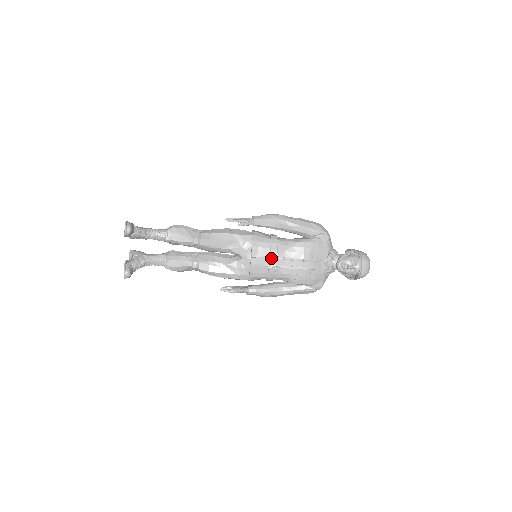
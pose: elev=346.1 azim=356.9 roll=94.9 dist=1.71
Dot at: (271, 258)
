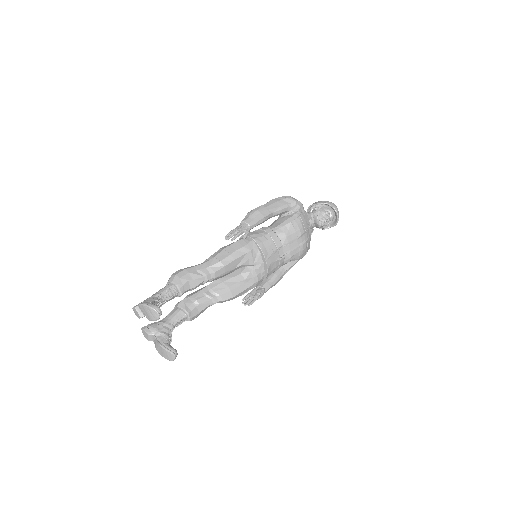
Dot at: (279, 250)
